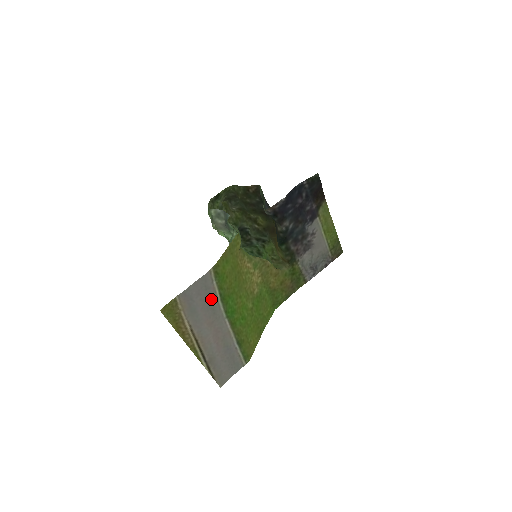
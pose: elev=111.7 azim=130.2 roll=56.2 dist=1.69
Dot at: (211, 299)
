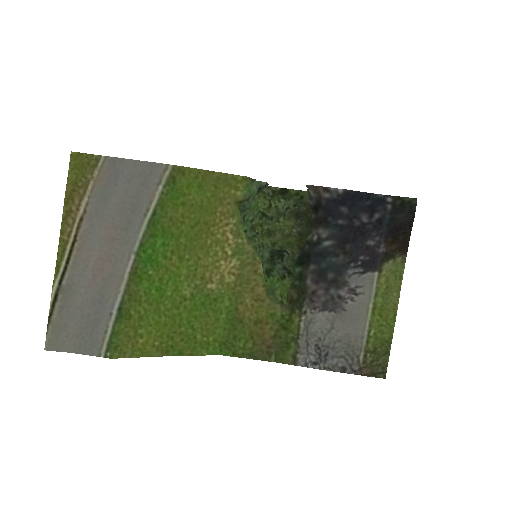
Dot at: (138, 205)
